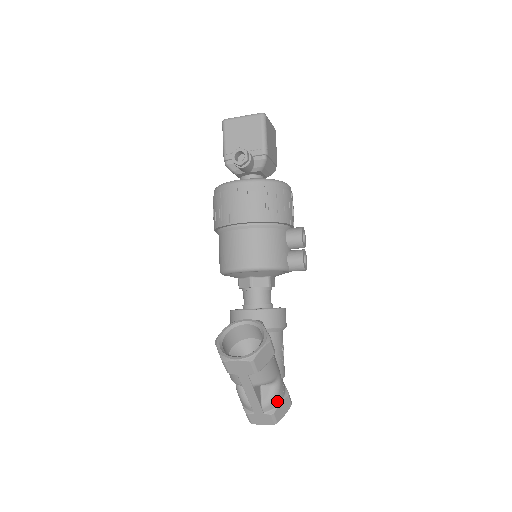
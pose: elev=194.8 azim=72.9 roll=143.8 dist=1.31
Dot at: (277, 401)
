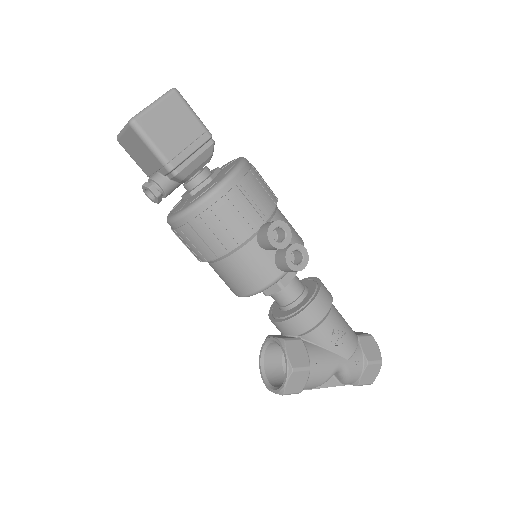
Dot at: (355, 377)
